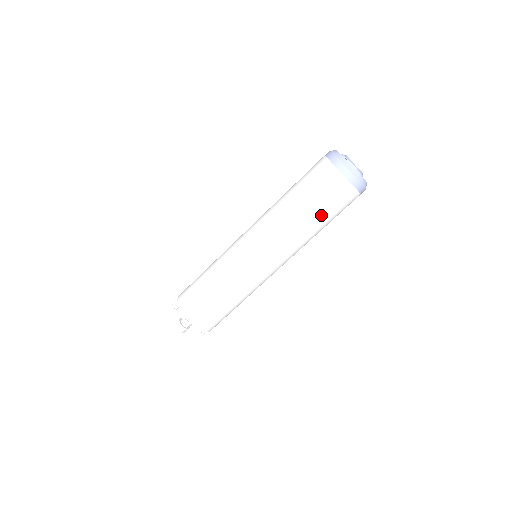
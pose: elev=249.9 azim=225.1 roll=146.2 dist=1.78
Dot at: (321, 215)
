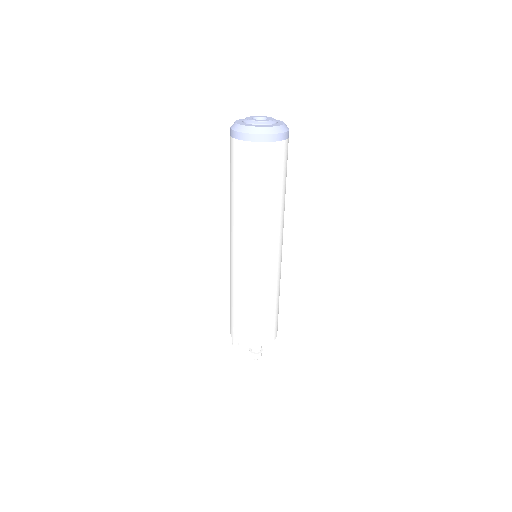
Dot at: (276, 187)
